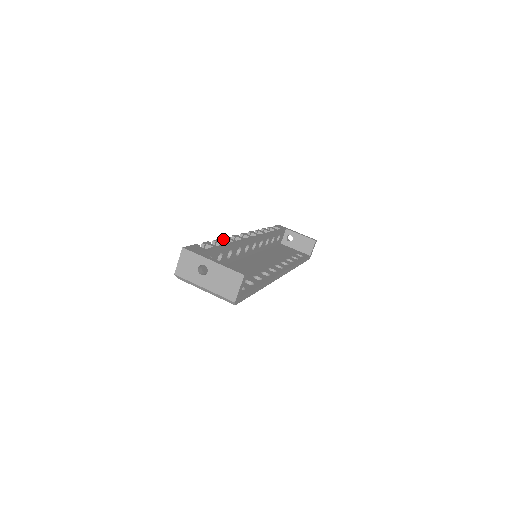
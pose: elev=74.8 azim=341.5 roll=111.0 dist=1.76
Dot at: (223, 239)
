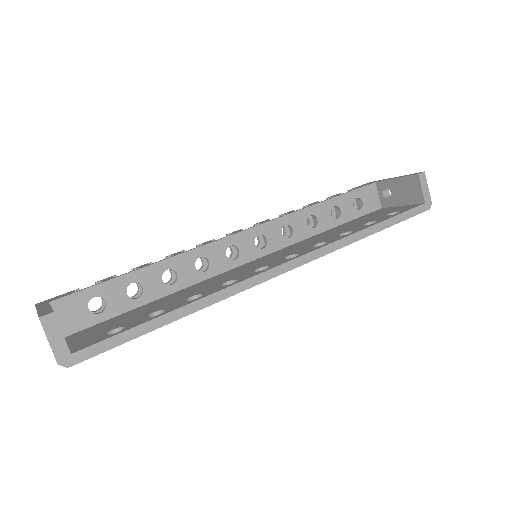
Dot at: occluded
